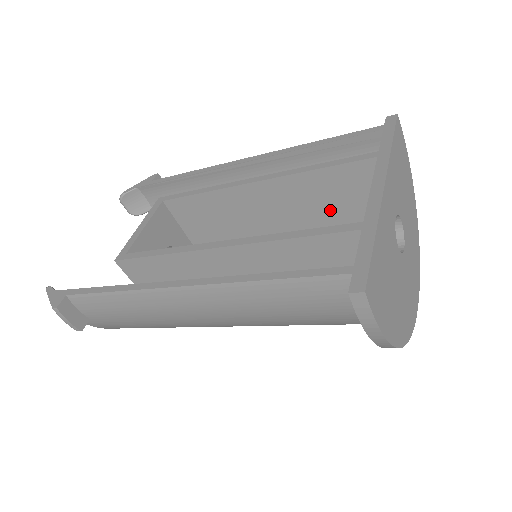
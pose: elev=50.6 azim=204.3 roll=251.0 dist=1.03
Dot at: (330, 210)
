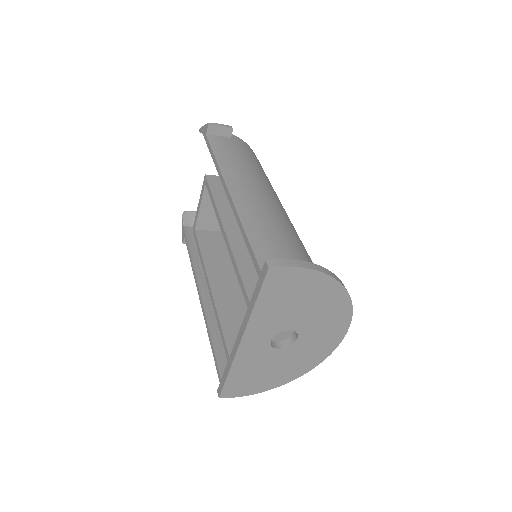
Dot at: occluded
